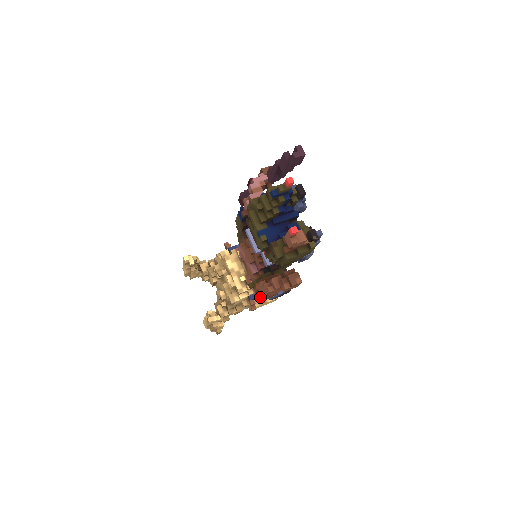
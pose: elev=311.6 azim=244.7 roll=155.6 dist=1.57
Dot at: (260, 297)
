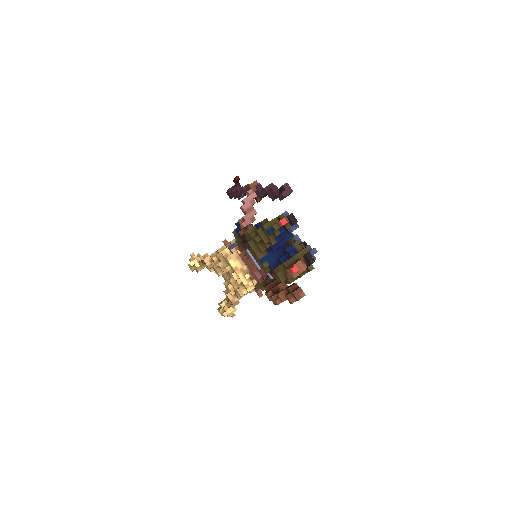
Dot at: occluded
